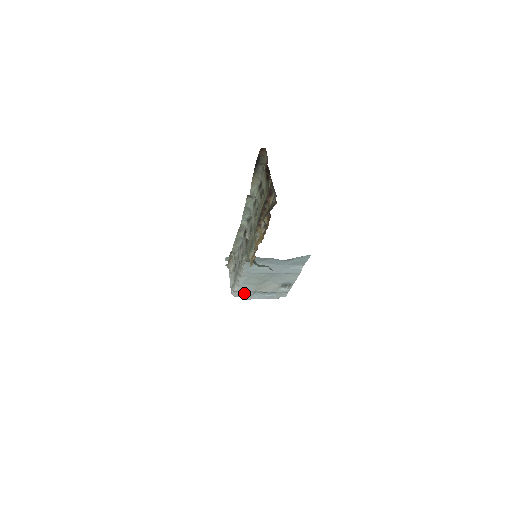
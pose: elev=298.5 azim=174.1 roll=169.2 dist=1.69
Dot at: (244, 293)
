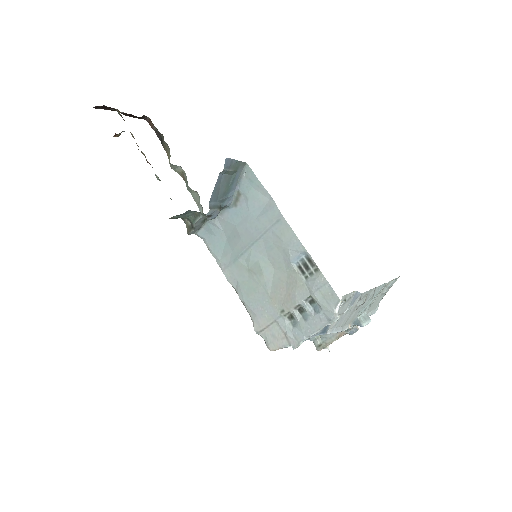
Dot at: (275, 331)
